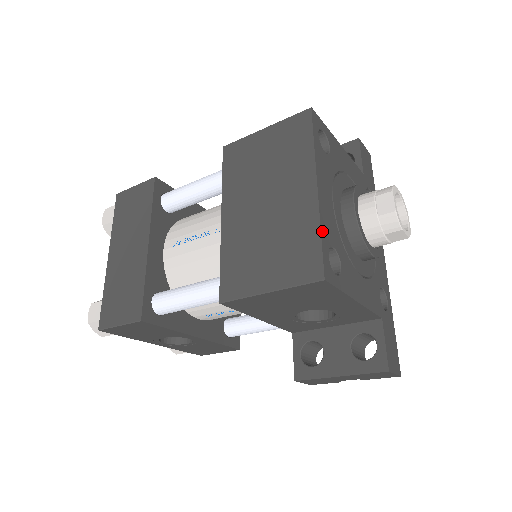
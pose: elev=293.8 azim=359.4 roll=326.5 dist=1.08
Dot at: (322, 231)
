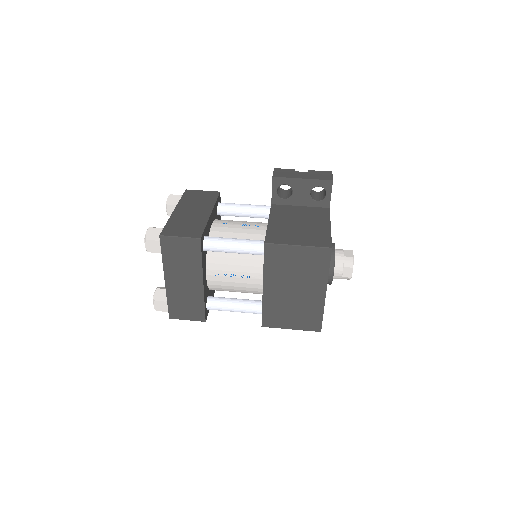
Dot at: (323, 312)
